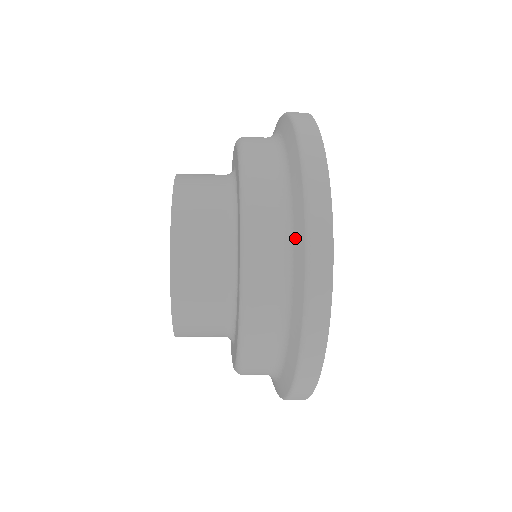
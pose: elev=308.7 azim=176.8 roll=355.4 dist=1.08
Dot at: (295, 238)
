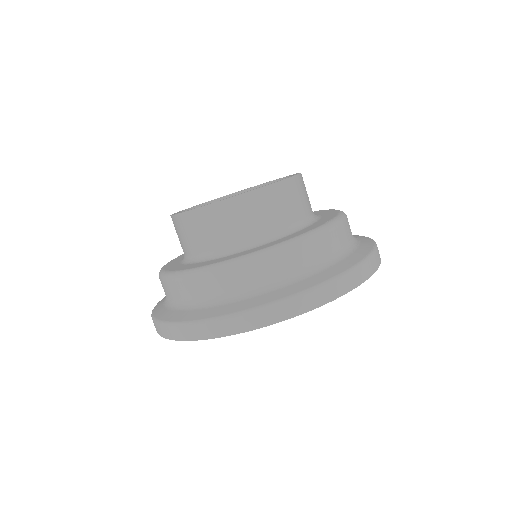
Dot at: (271, 293)
